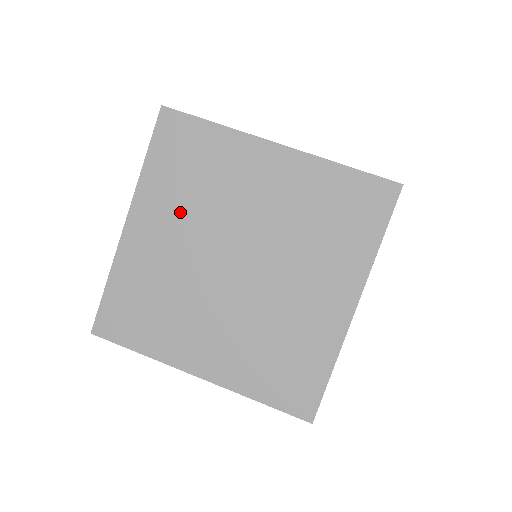
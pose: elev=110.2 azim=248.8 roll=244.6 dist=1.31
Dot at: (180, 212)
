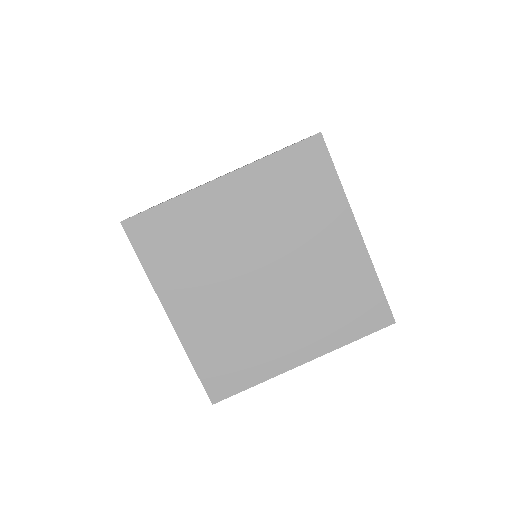
Dot at: (198, 277)
